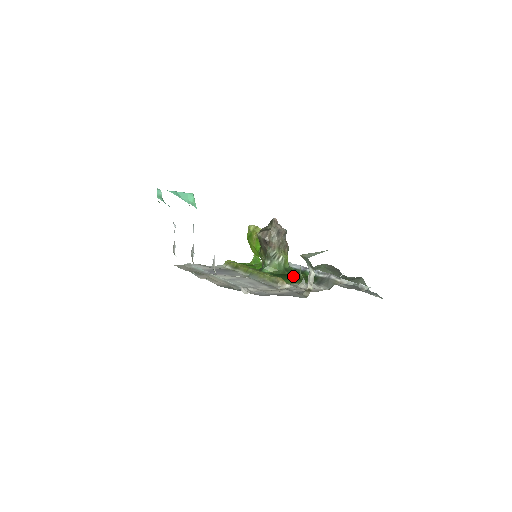
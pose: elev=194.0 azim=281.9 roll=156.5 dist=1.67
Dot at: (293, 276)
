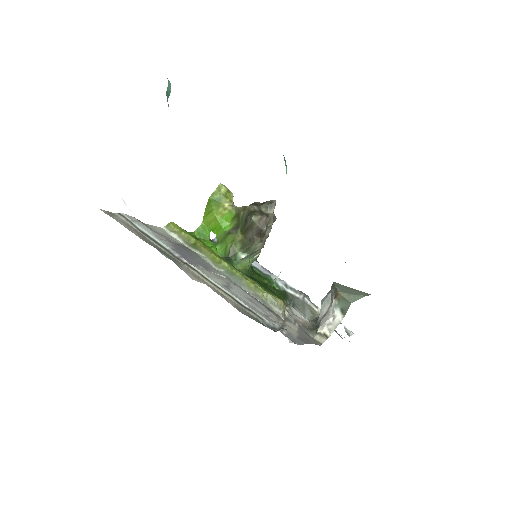
Dot at: (267, 286)
